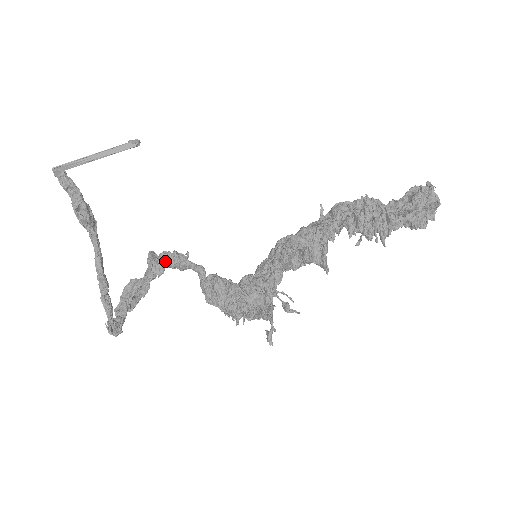
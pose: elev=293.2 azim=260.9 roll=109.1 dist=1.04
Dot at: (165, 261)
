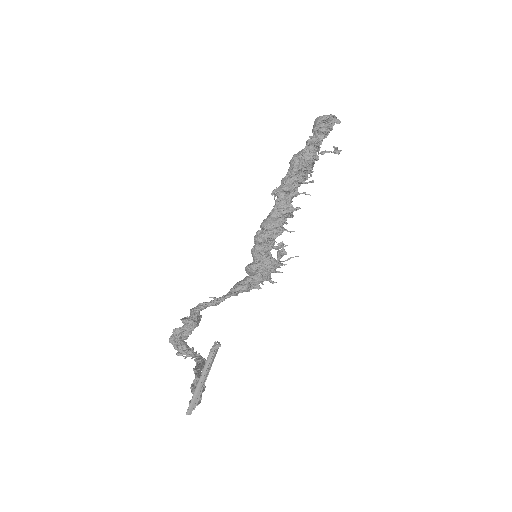
Dot at: occluded
